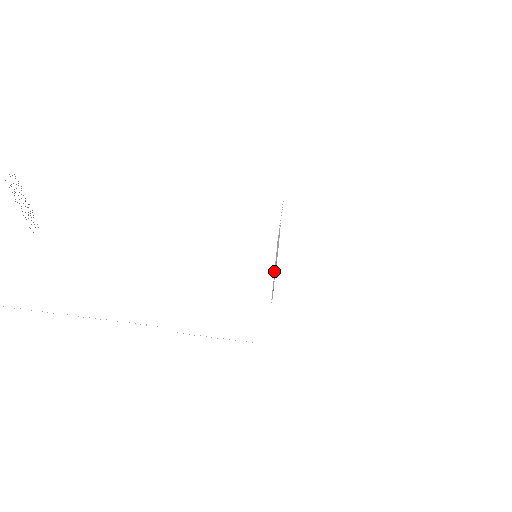
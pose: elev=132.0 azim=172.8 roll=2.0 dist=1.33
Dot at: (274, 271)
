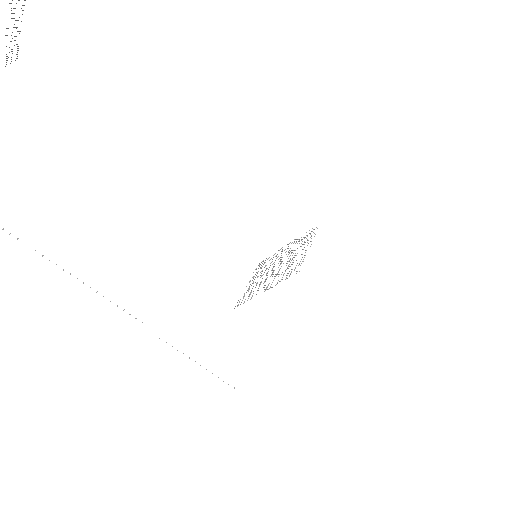
Dot at: occluded
